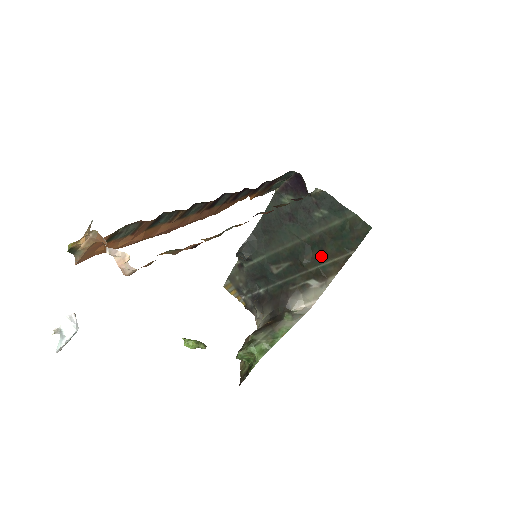
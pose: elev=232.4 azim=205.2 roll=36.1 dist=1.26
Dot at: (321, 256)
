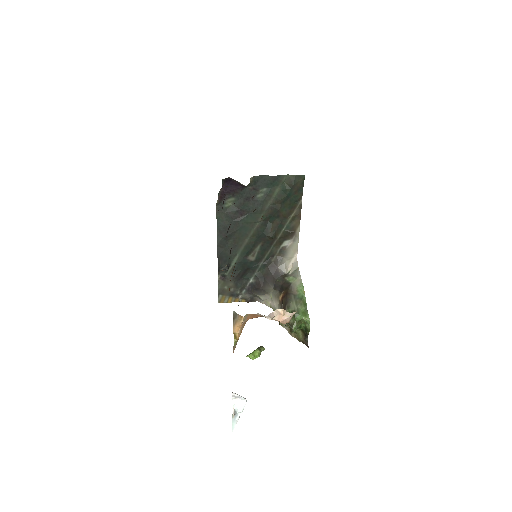
Dot at: (281, 221)
